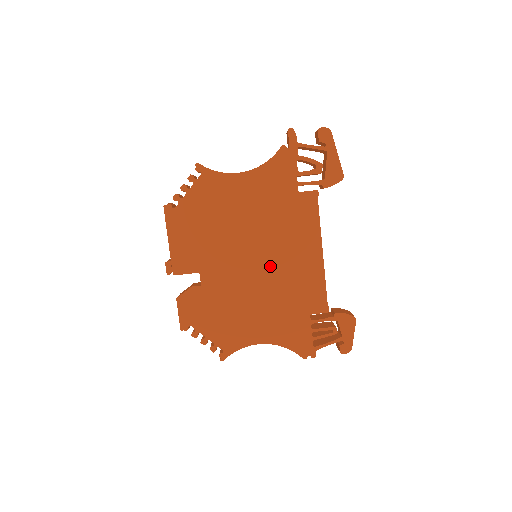
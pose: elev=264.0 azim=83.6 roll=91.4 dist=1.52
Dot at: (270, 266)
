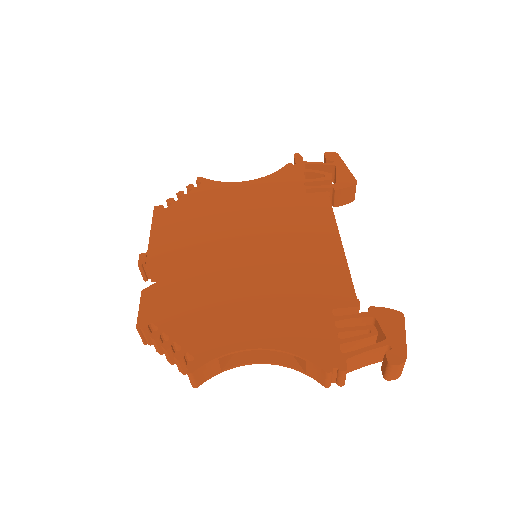
Dot at: (273, 256)
